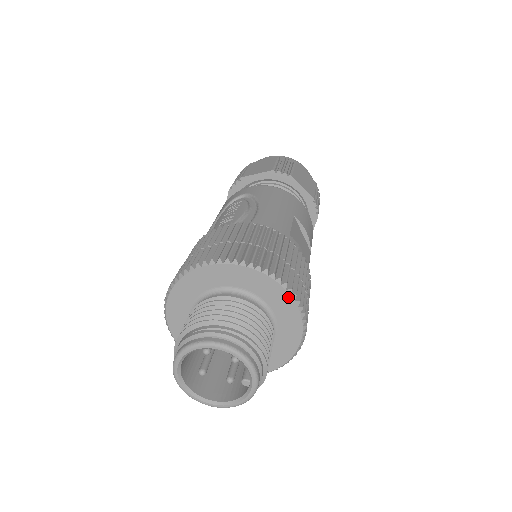
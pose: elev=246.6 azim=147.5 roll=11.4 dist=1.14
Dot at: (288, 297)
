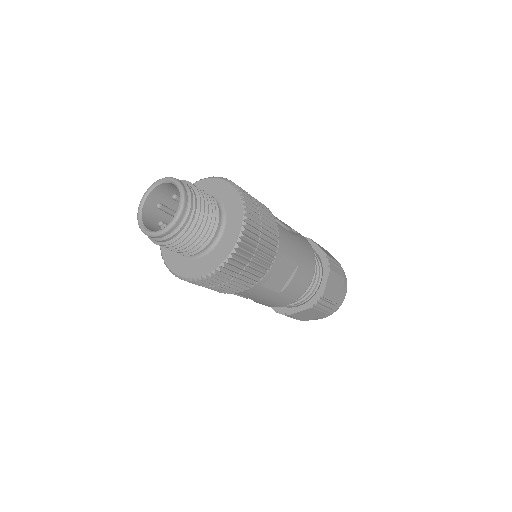
Dot at: (235, 242)
